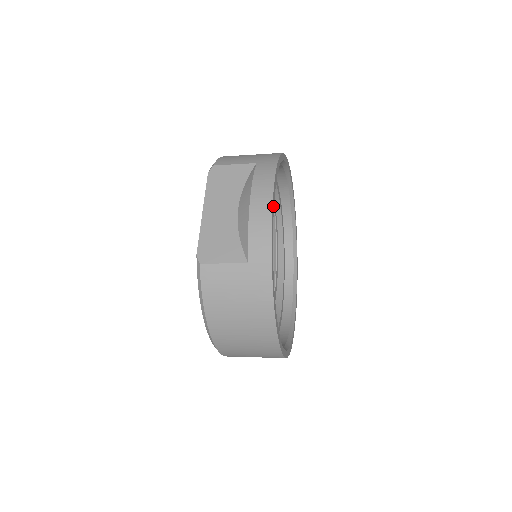
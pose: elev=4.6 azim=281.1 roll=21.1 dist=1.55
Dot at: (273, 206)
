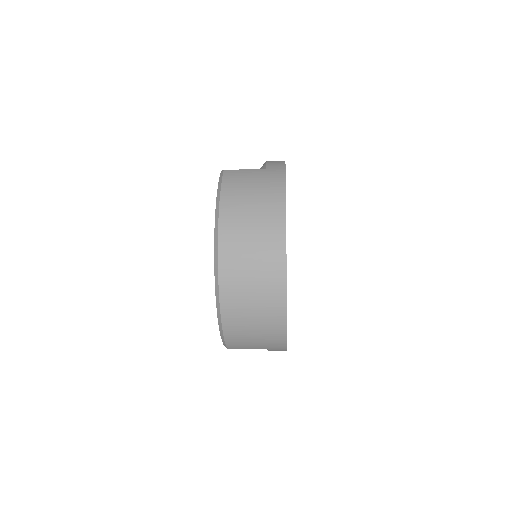
Dot at: occluded
